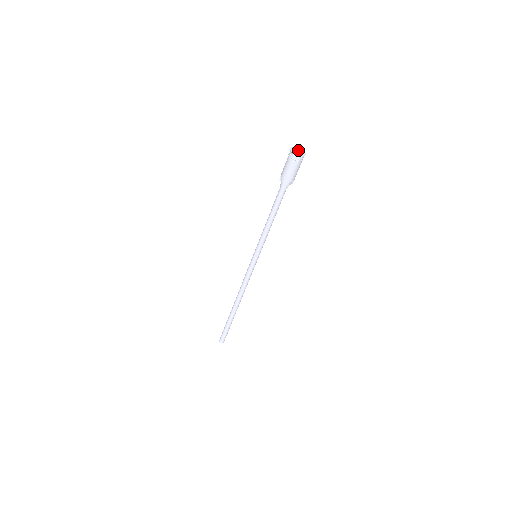
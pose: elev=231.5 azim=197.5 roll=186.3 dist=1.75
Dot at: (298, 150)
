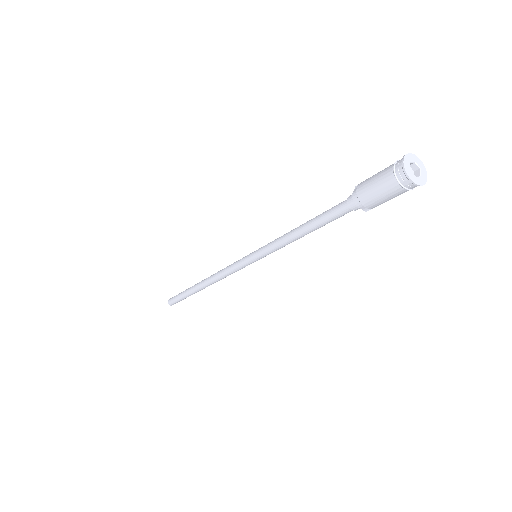
Dot at: (420, 168)
